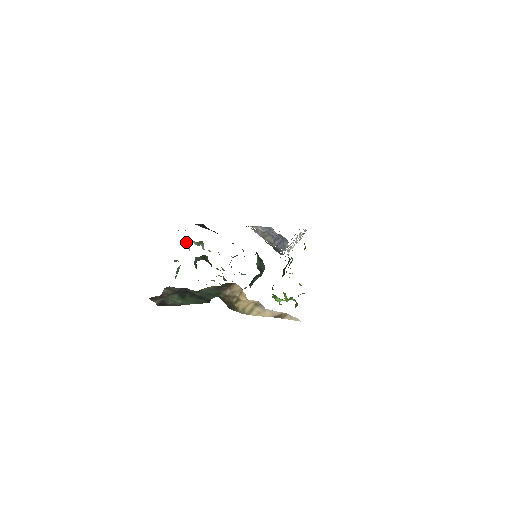
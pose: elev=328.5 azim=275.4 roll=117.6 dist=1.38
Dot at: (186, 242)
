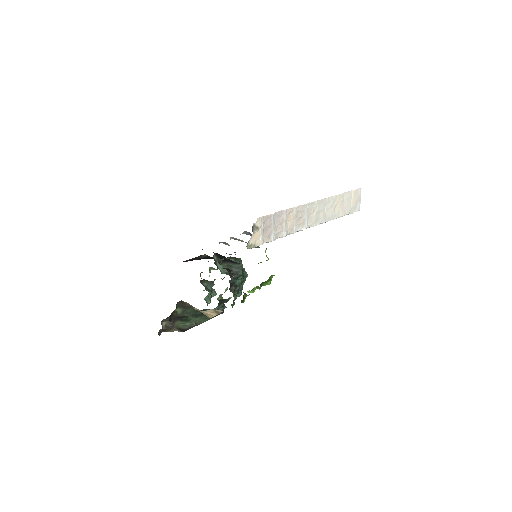
Dot at: occluded
